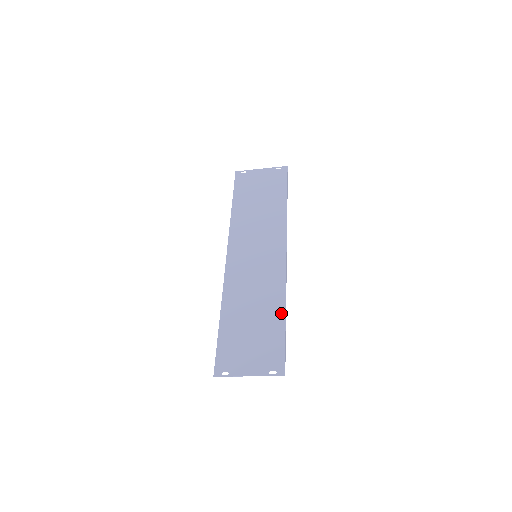
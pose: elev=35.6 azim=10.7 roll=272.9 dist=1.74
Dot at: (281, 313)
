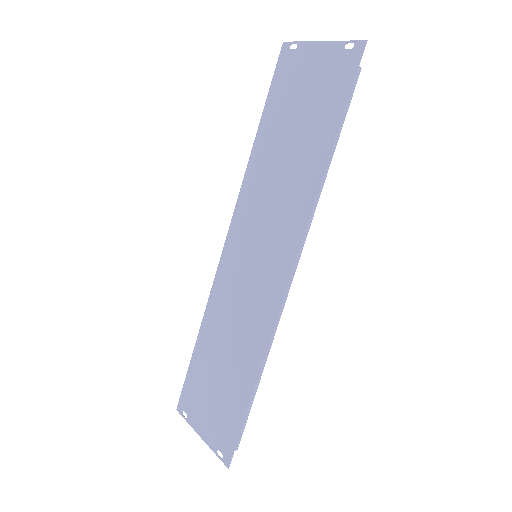
Dot at: (251, 378)
